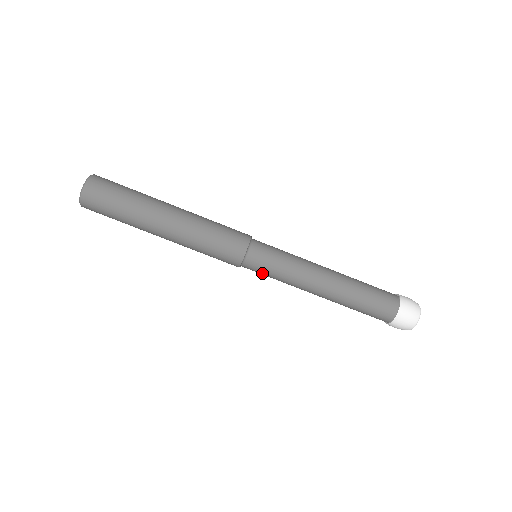
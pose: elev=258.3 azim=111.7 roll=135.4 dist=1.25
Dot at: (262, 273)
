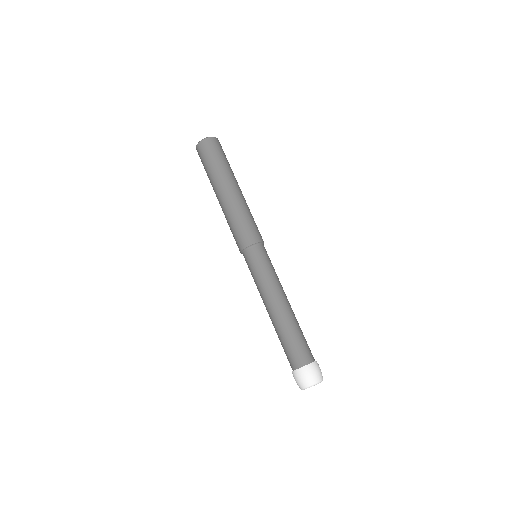
Dot at: (253, 264)
